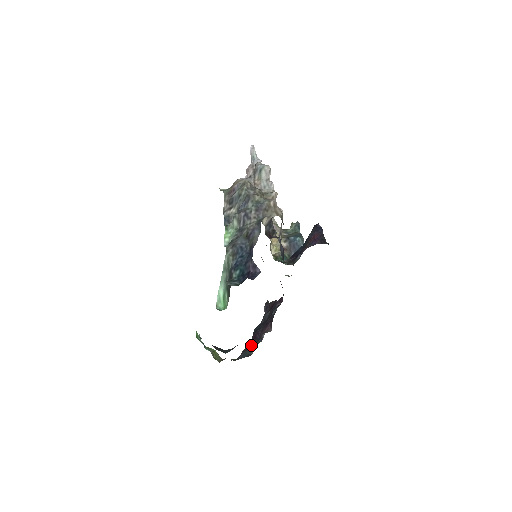
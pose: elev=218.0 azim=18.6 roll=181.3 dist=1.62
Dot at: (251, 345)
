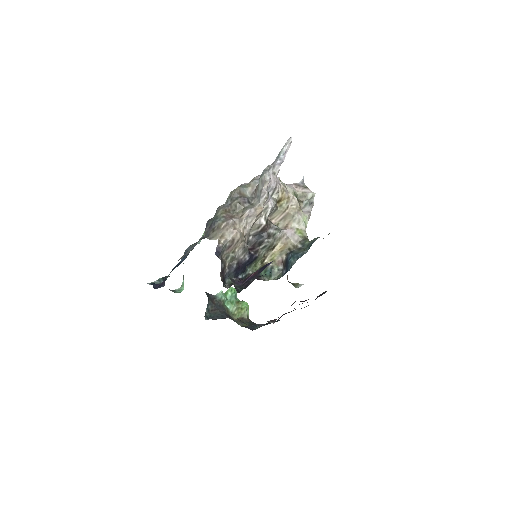
Dot at: (277, 321)
